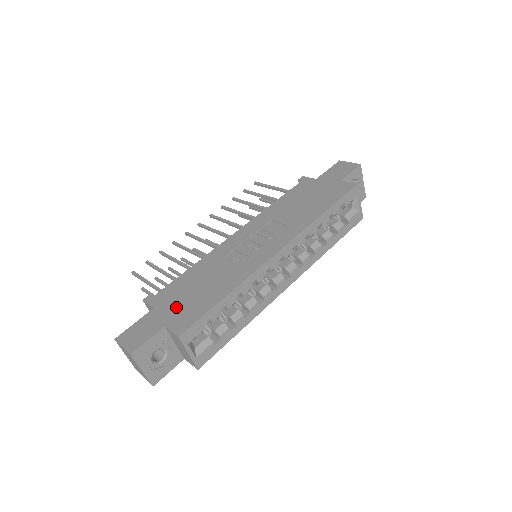
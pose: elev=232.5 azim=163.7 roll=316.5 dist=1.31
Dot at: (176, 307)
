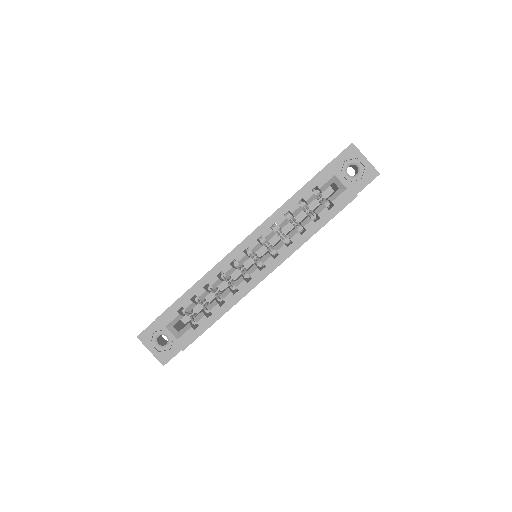
Dot at: occluded
